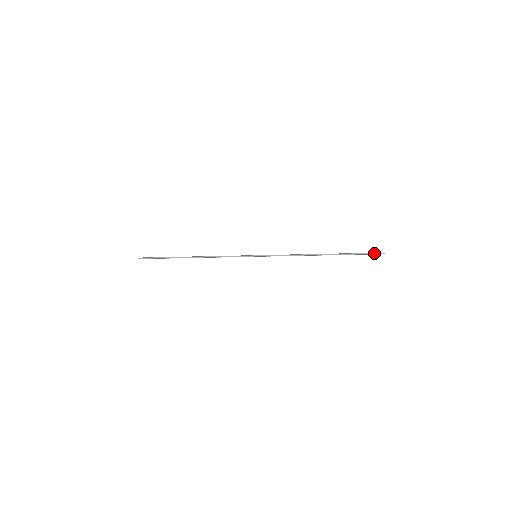
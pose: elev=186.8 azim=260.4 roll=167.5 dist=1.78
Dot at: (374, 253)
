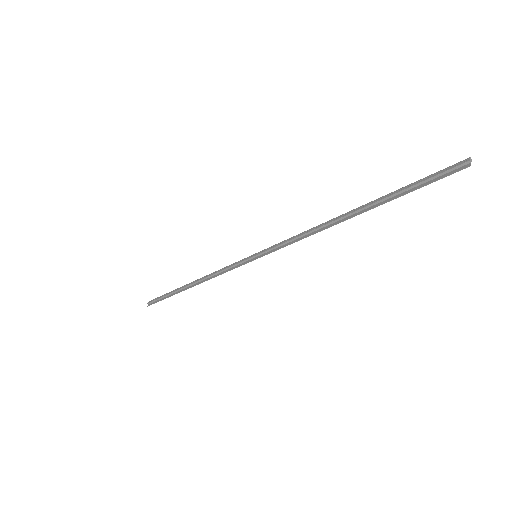
Dot at: (445, 171)
